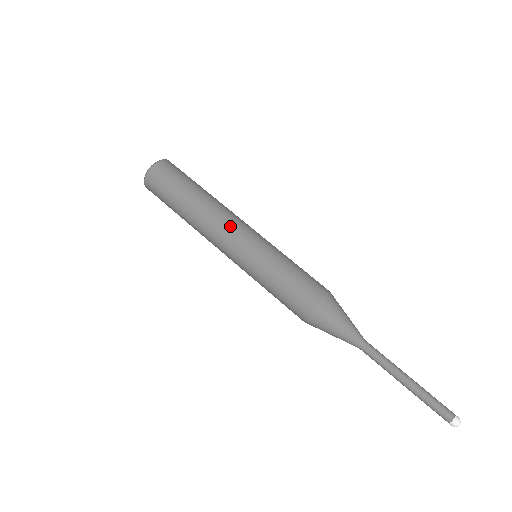
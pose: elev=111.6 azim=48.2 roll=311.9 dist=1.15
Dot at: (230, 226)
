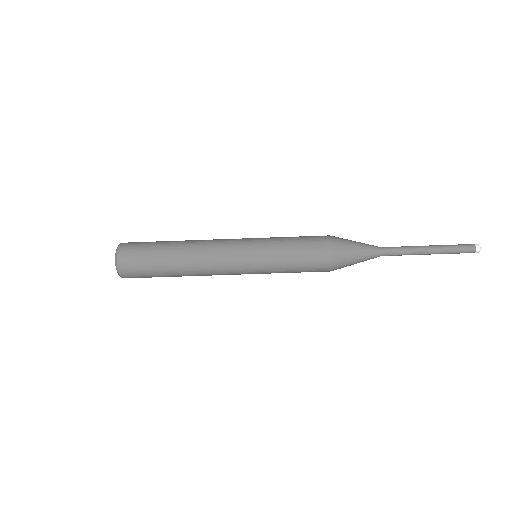
Dot at: (221, 259)
